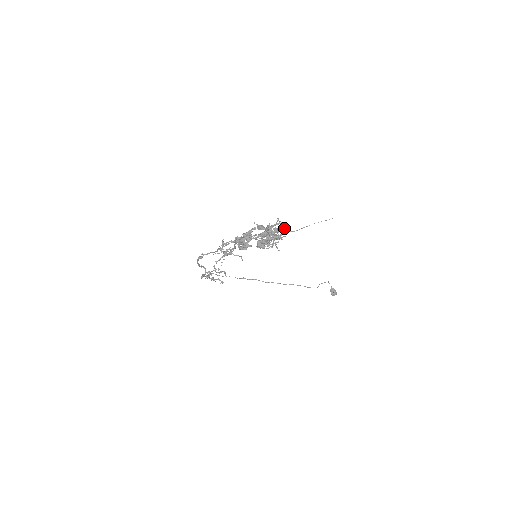
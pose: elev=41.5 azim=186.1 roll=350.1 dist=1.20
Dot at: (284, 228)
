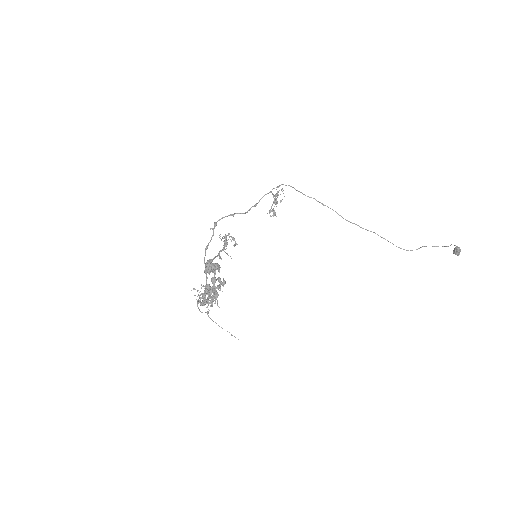
Dot at: (201, 312)
